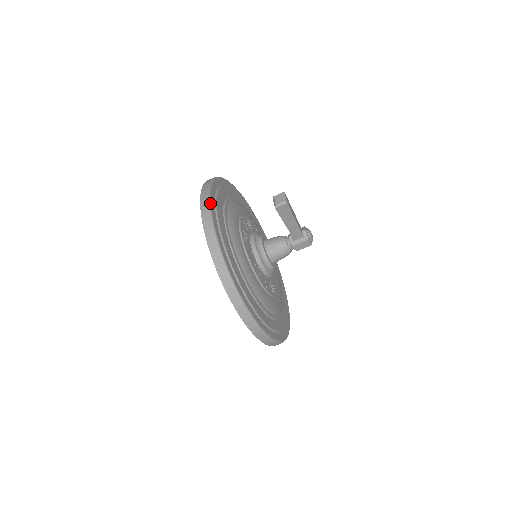
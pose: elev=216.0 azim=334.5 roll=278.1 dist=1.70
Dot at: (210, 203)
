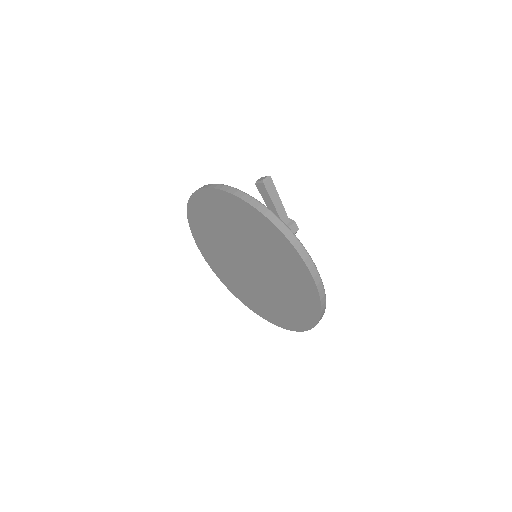
Dot at: occluded
